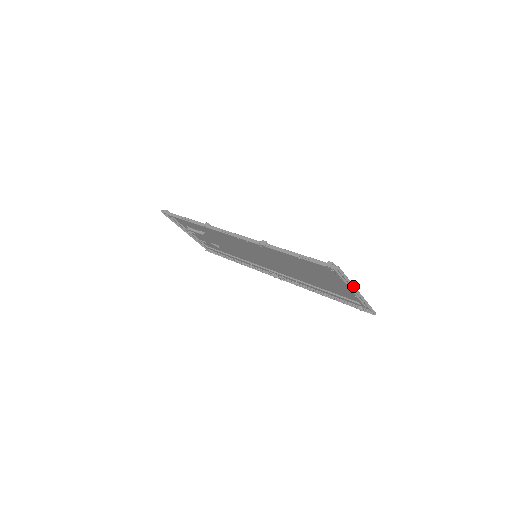
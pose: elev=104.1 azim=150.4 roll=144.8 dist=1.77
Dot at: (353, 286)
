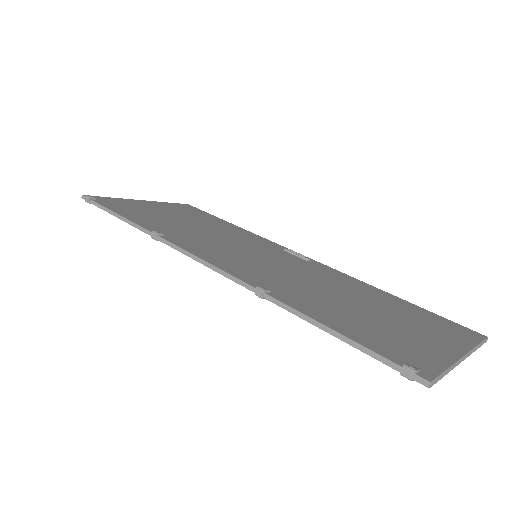
Dot at: (455, 364)
